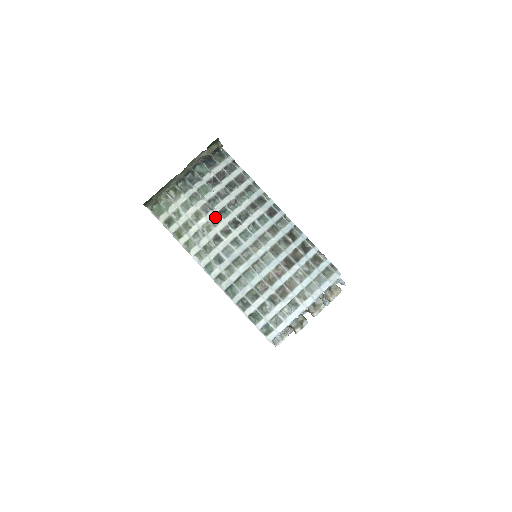
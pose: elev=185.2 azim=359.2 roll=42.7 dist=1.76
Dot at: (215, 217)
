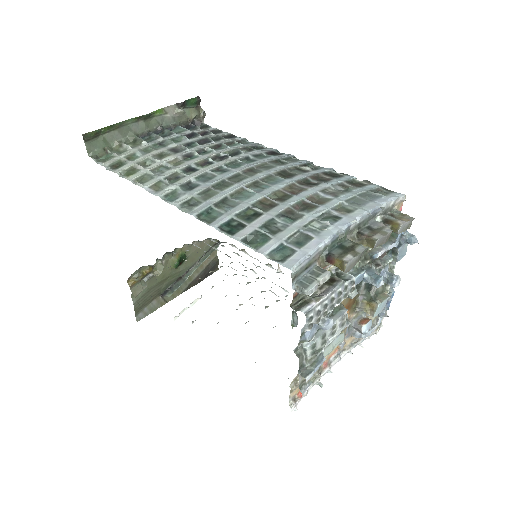
Dot at: (188, 155)
